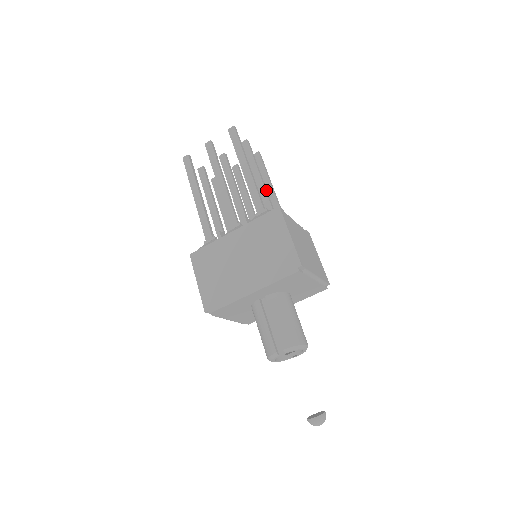
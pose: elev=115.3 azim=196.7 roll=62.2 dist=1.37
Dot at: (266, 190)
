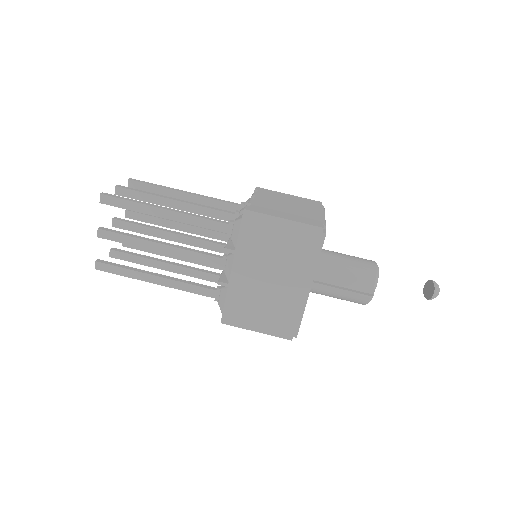
Dot at: (193, 204)
